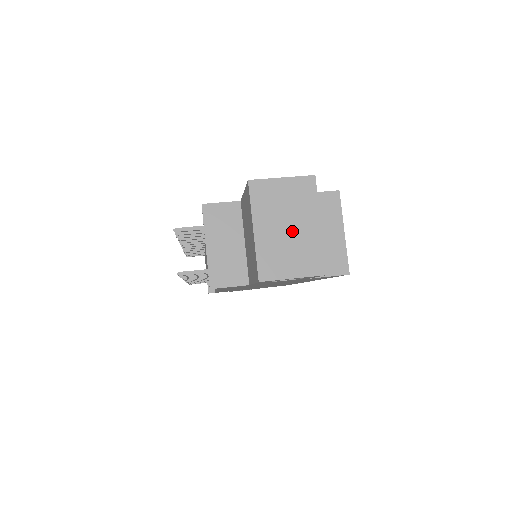
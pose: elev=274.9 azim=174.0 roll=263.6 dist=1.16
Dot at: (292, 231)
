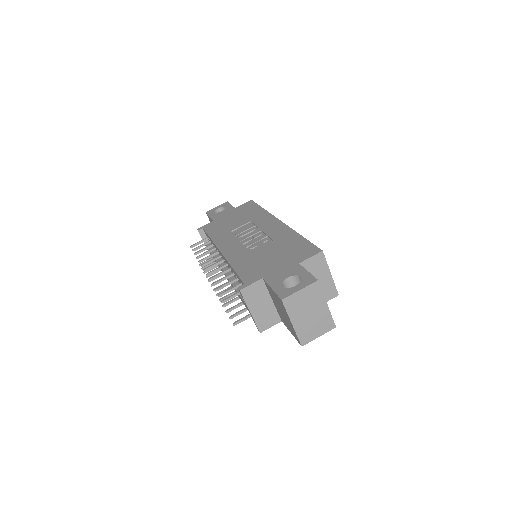
Dot at: (313, 315)
